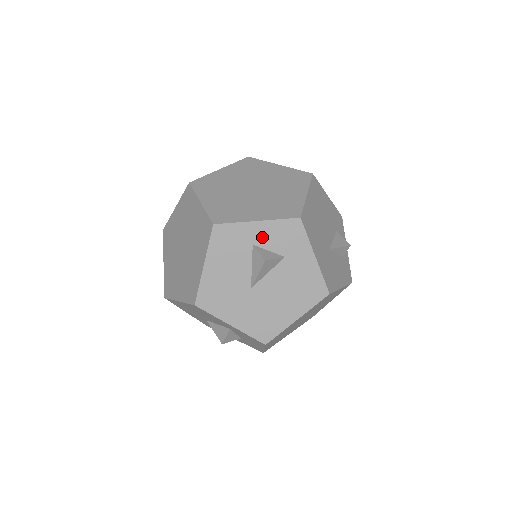
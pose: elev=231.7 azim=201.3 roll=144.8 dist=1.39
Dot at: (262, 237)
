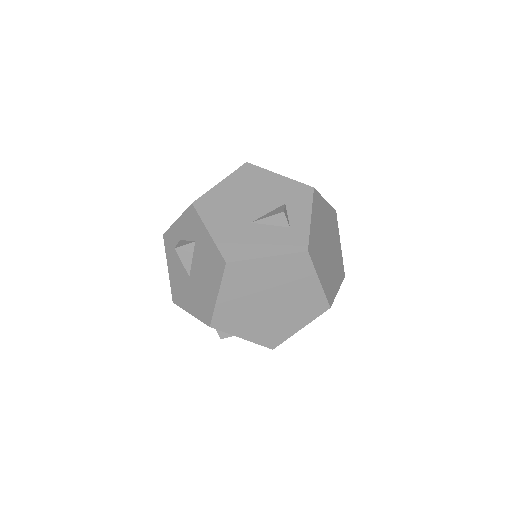
Dot at: (182, 231)
